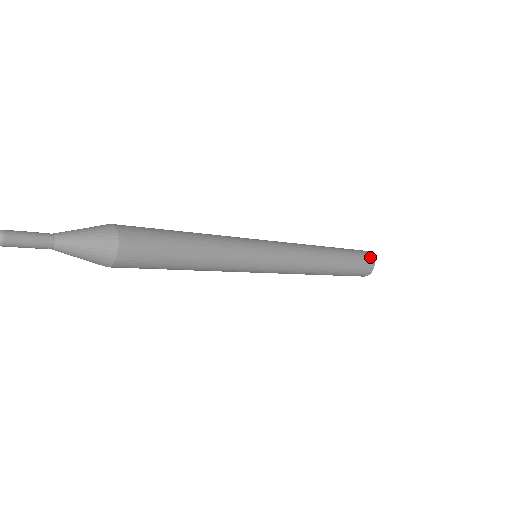
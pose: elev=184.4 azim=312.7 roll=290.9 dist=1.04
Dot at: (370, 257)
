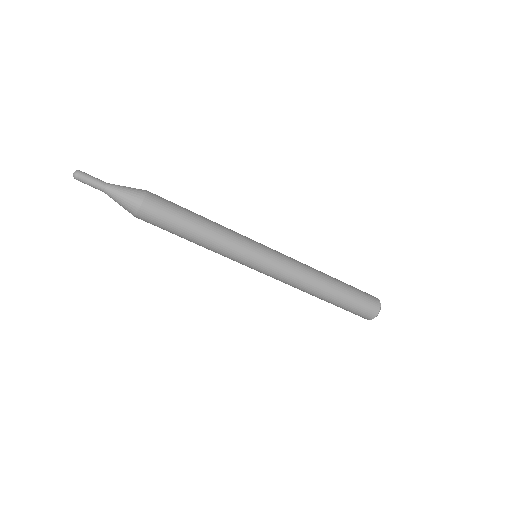
Dot at: (375, 299)
